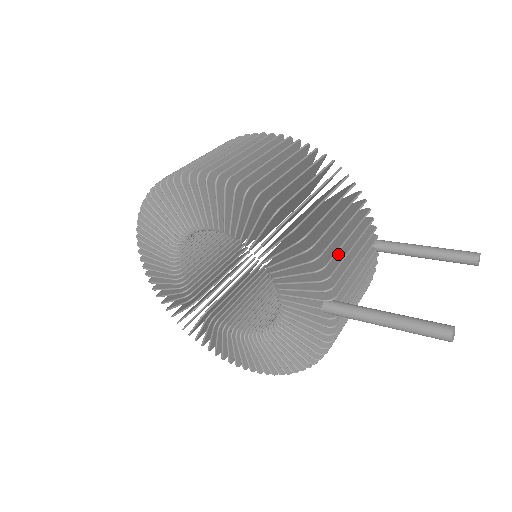
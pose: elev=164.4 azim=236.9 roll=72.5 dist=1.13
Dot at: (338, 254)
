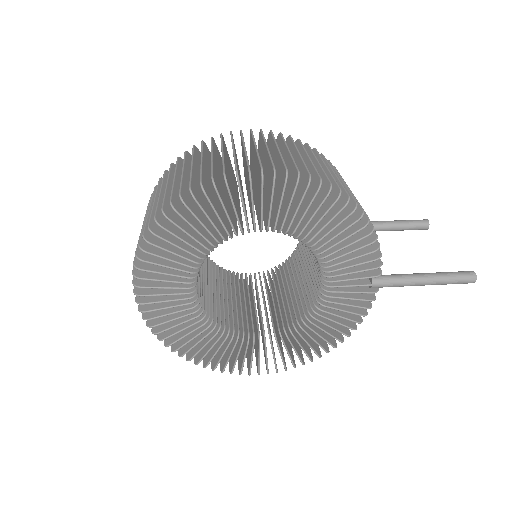
Dot at: occluded
